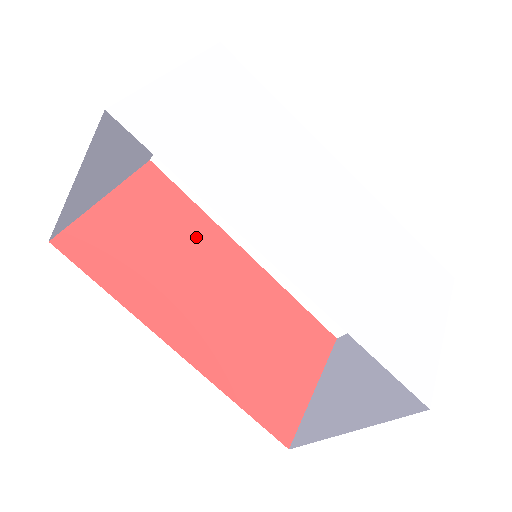
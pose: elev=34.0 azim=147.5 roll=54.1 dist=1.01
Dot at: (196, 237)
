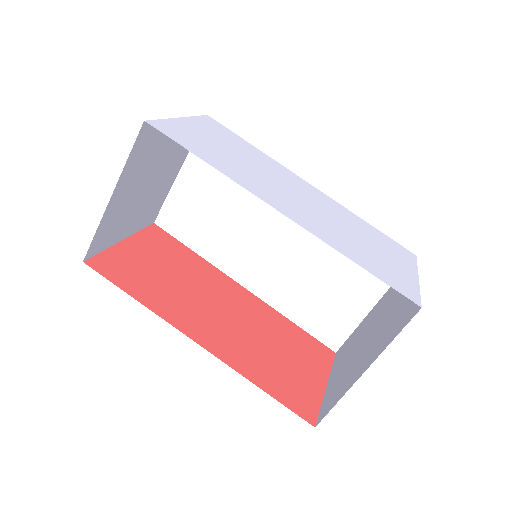
Dot at: (200, 273)
